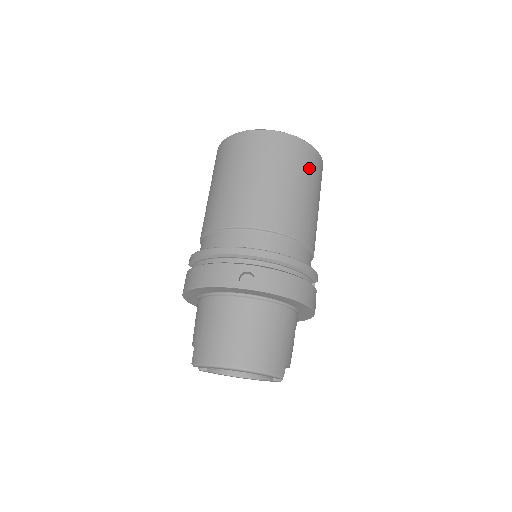
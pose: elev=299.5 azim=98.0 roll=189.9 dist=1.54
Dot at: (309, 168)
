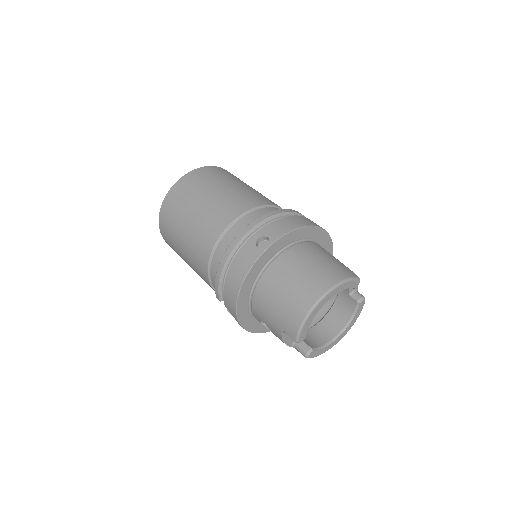
Dot at: (226, 175)
